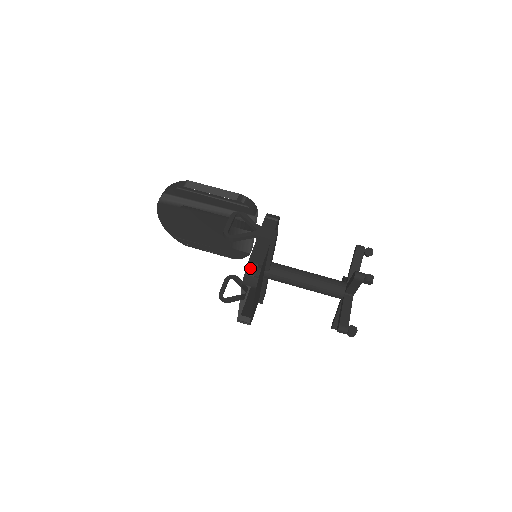
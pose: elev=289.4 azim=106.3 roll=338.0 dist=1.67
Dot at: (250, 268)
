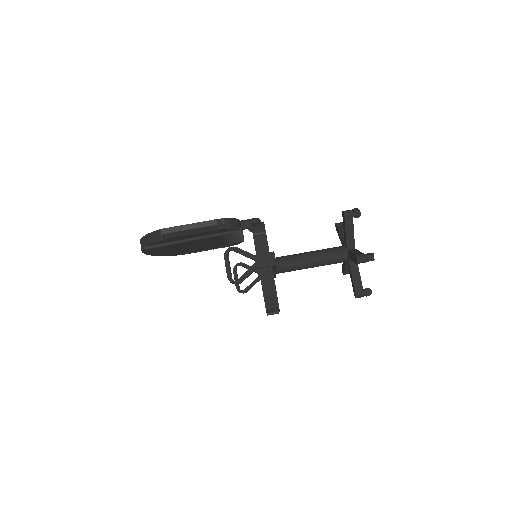
Dot at: (268, 302)
